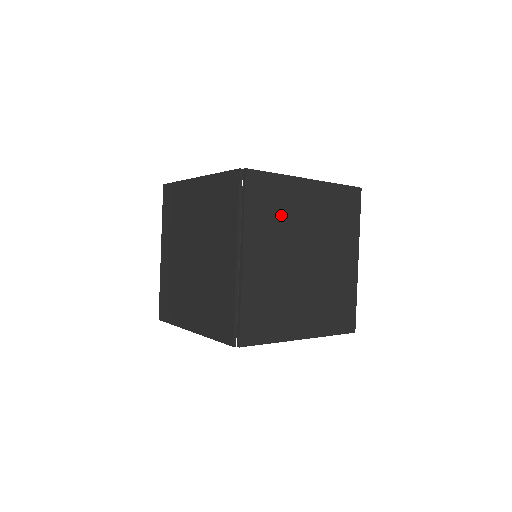
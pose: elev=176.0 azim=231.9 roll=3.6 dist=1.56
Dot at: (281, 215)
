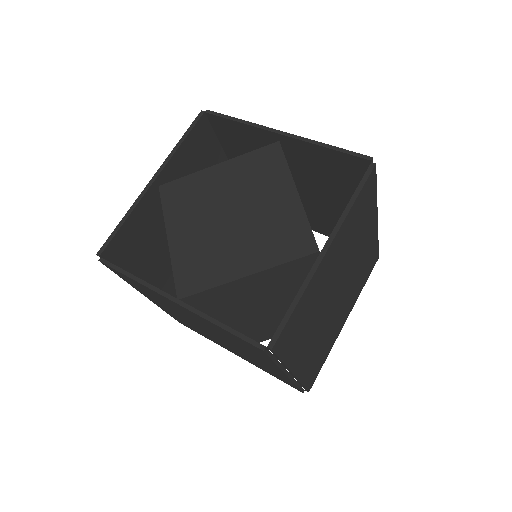
Dot at: (311, 312)
